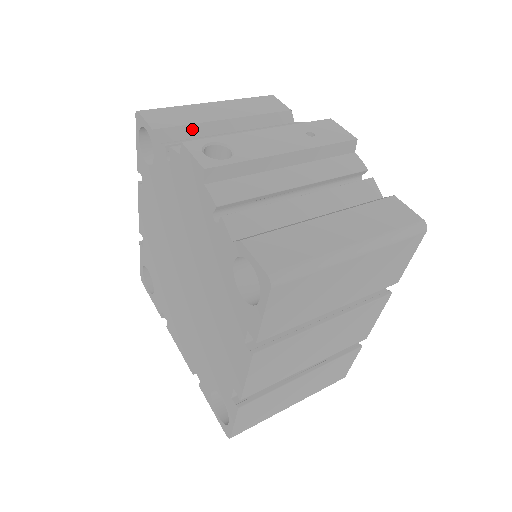
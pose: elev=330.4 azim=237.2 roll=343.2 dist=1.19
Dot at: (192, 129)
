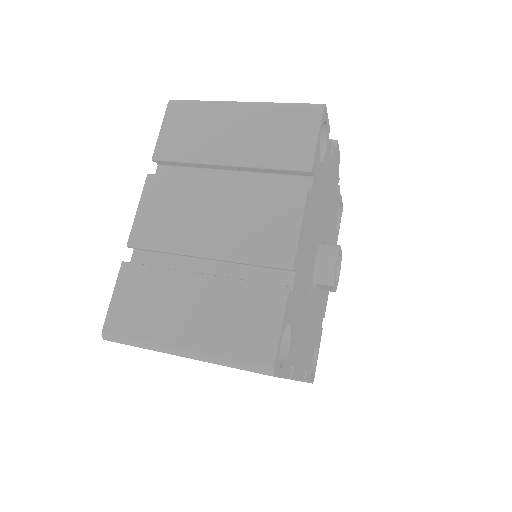
Dot at: occluded
